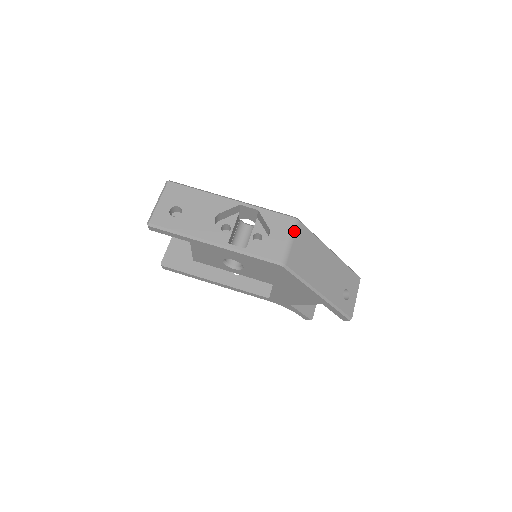
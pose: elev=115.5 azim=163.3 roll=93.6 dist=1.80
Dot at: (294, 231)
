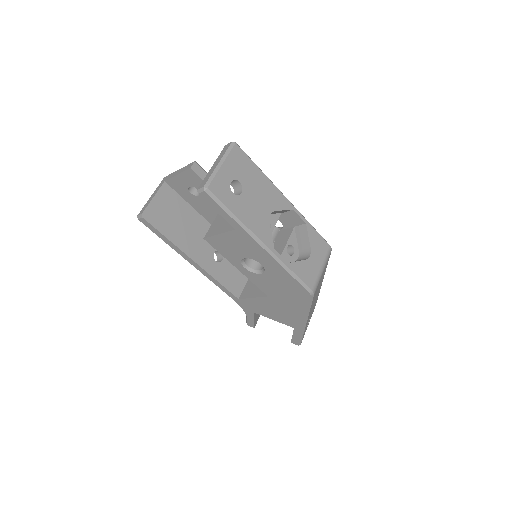
Dot at: (327, 260)
